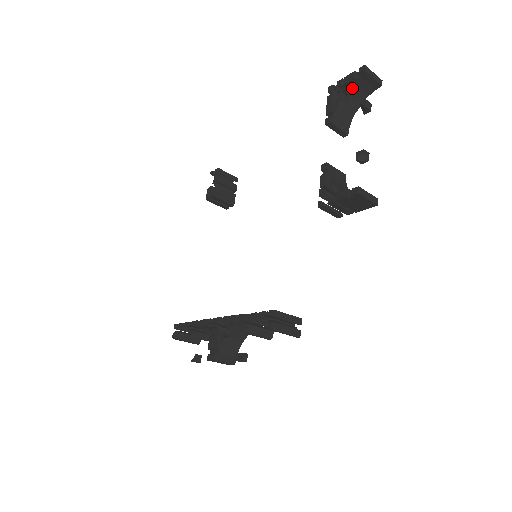
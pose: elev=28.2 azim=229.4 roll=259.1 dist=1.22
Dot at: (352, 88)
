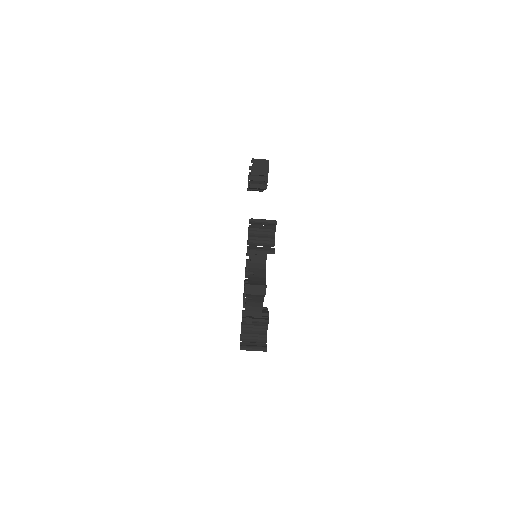
Dot at: occluded
